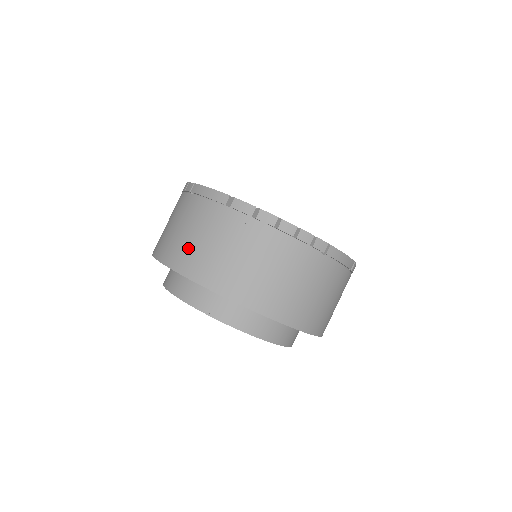
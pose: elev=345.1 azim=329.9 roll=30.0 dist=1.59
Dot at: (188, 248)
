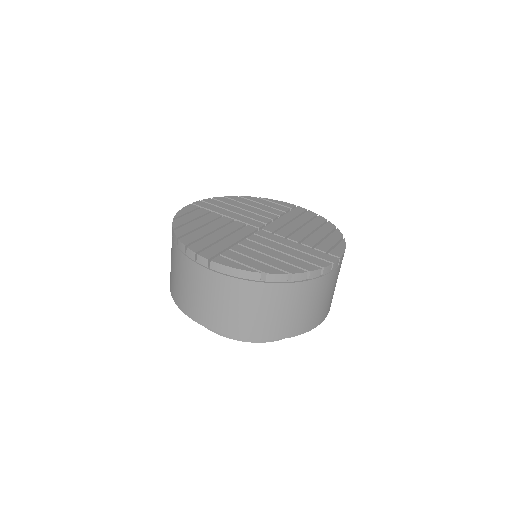
Dot at: (238, 319)
